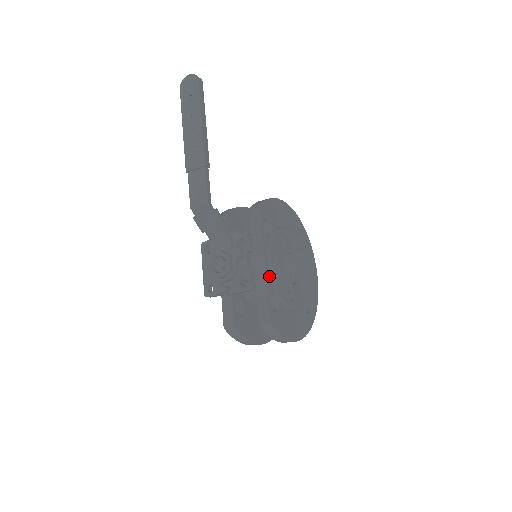
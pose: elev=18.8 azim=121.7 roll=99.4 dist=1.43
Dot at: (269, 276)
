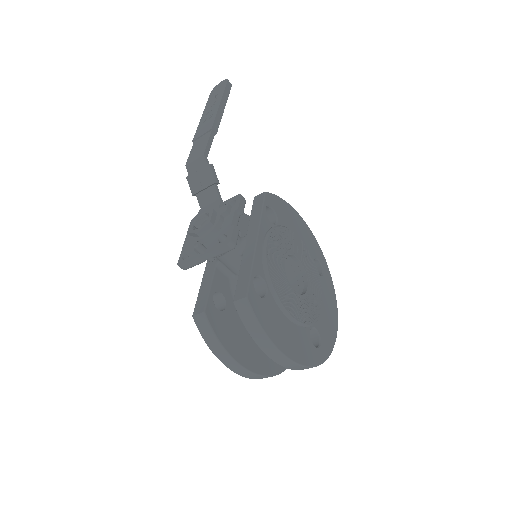
Dot at: (261, 255)
